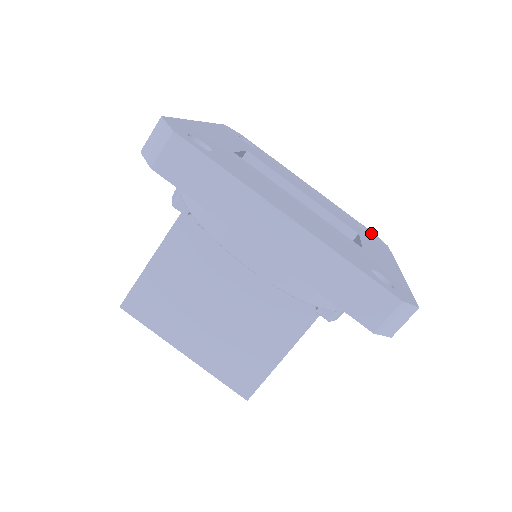
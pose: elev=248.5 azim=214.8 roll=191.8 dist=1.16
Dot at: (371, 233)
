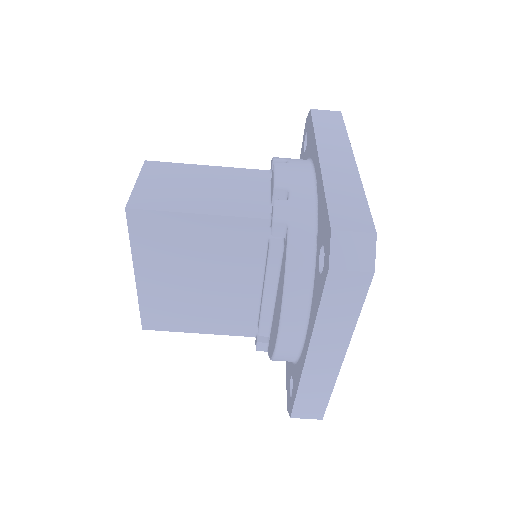
Dot at: occluded
